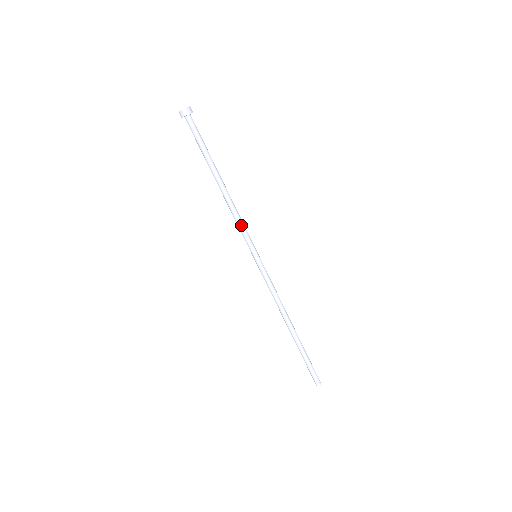
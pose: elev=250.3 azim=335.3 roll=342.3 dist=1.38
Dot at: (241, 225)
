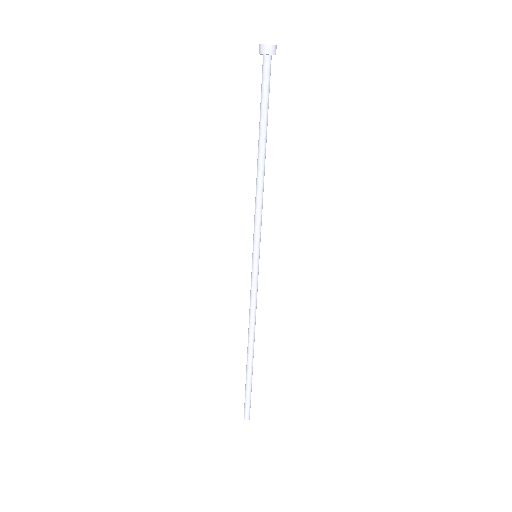
Dot at: (257, 214)
